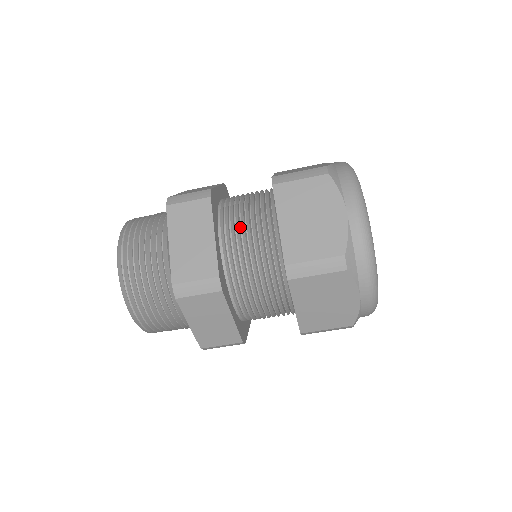
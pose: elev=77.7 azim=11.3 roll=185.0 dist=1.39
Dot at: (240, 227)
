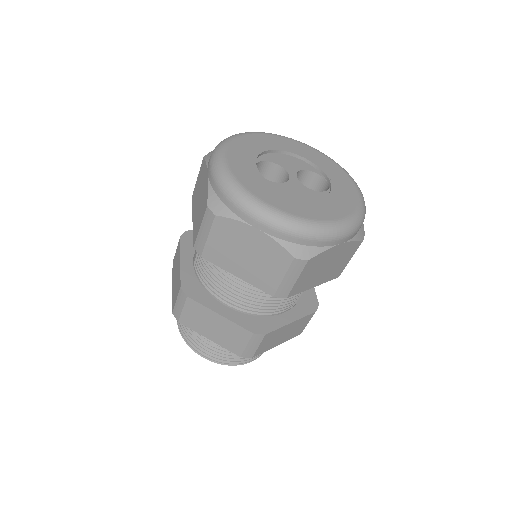
Dot at: (224, 288)
